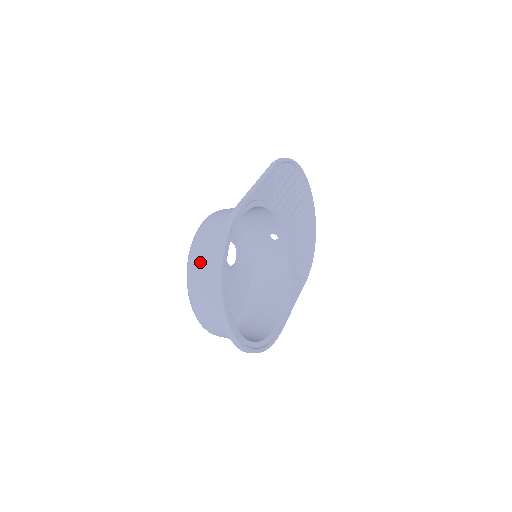
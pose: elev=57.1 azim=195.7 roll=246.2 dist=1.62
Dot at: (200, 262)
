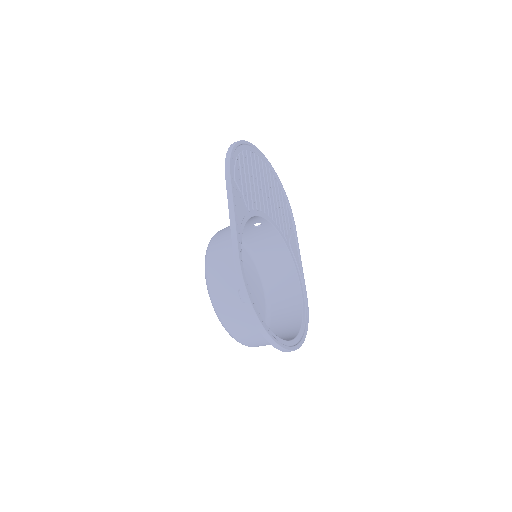
Dot at: (232, 317)
